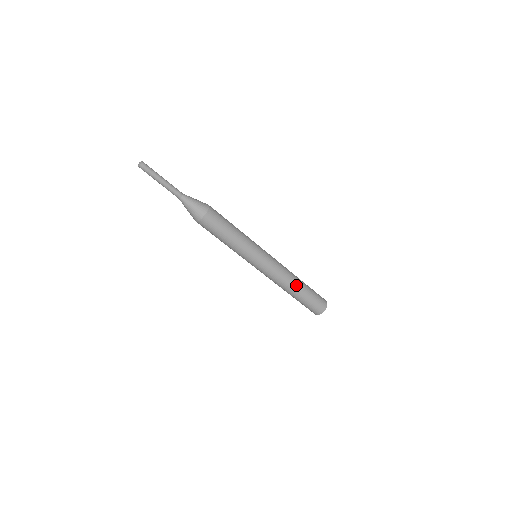
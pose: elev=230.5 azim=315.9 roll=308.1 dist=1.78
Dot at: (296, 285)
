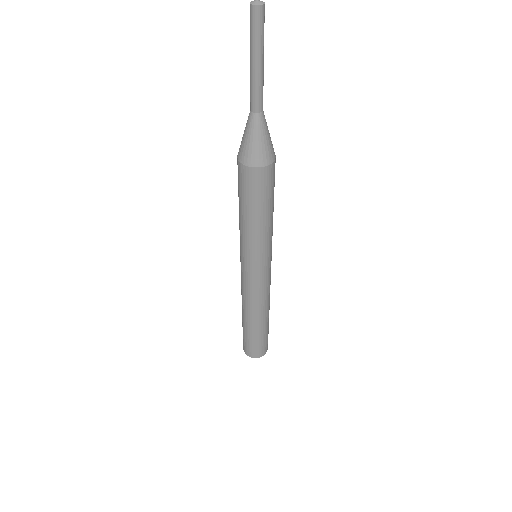
Dot at: (269, 308)
